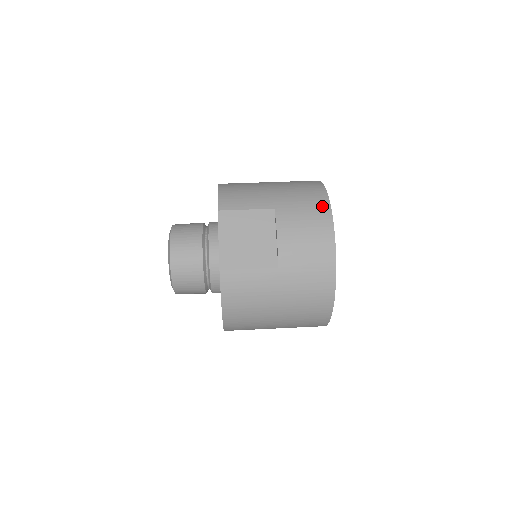
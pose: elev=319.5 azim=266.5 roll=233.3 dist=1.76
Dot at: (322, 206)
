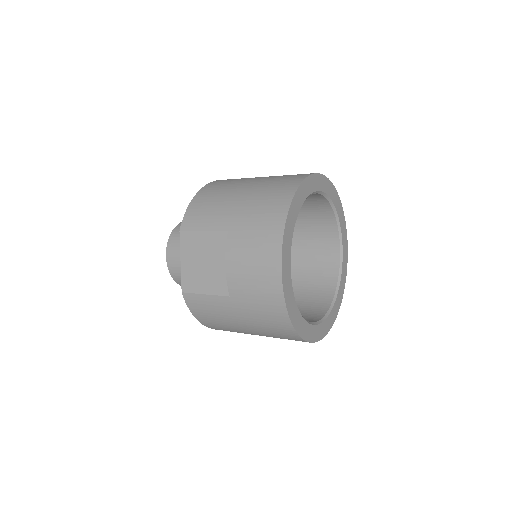
Dot at: (275, 230)
